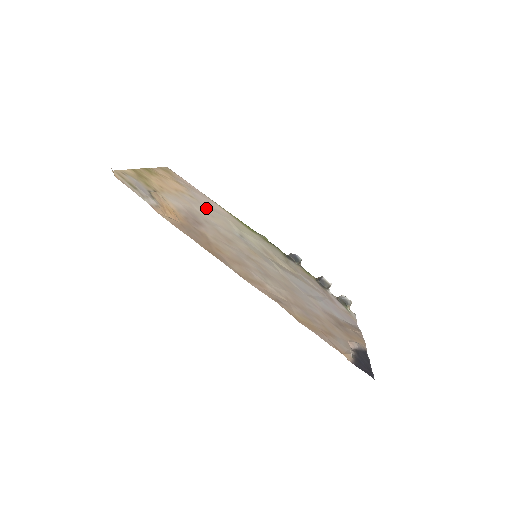
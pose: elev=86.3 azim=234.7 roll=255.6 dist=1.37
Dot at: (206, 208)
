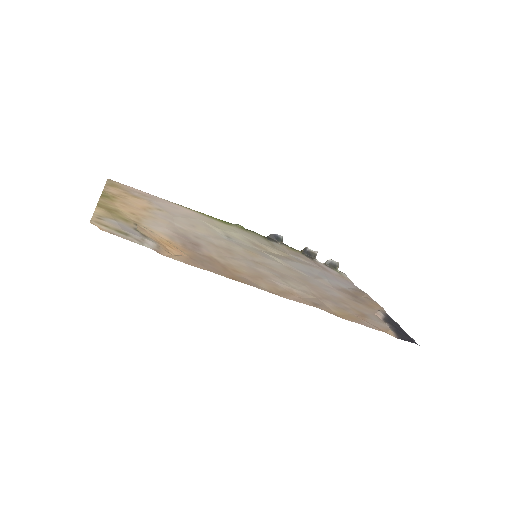
Dot at: (181, 218)
